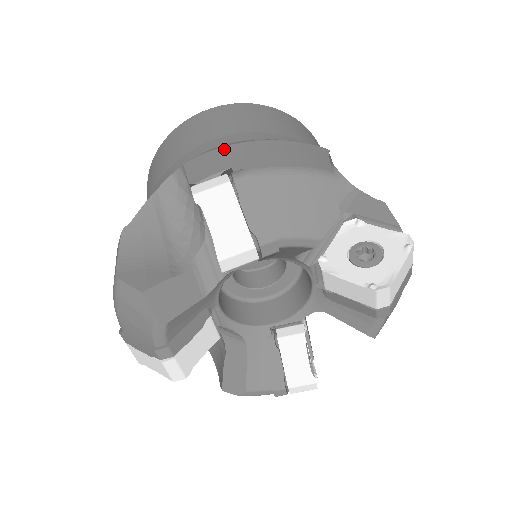
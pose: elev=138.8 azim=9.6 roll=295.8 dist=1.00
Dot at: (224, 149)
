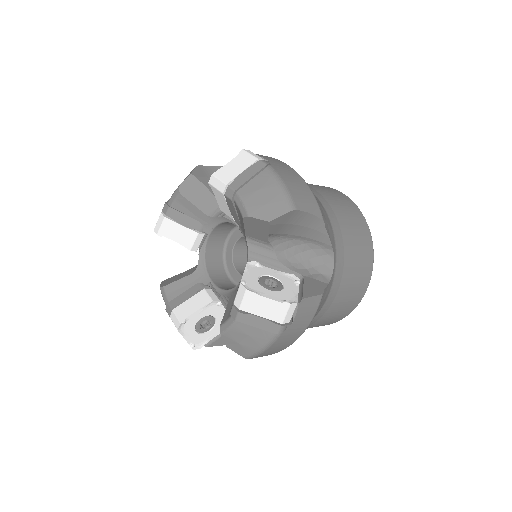
Dot at: occluded
